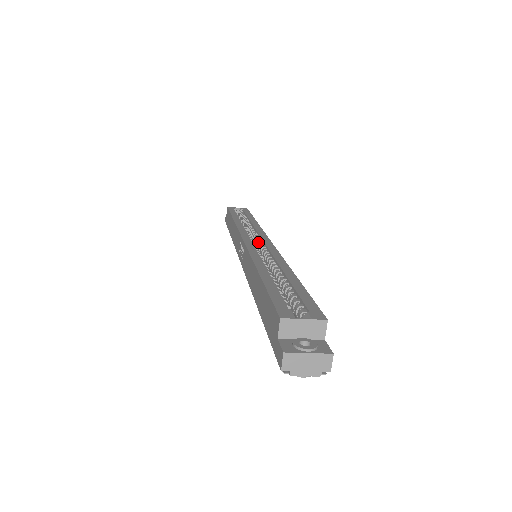
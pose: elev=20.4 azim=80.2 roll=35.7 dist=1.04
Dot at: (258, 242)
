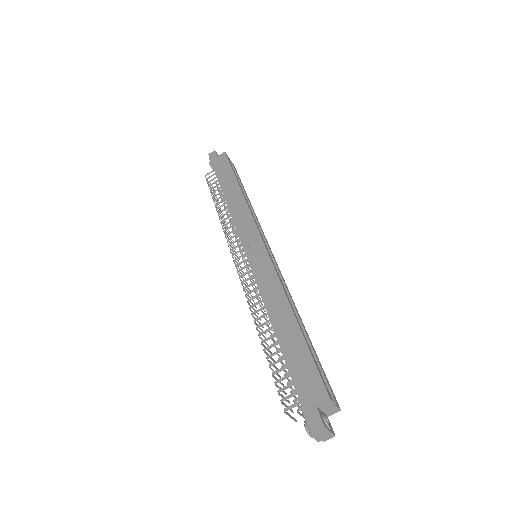
Dot at: occluded
